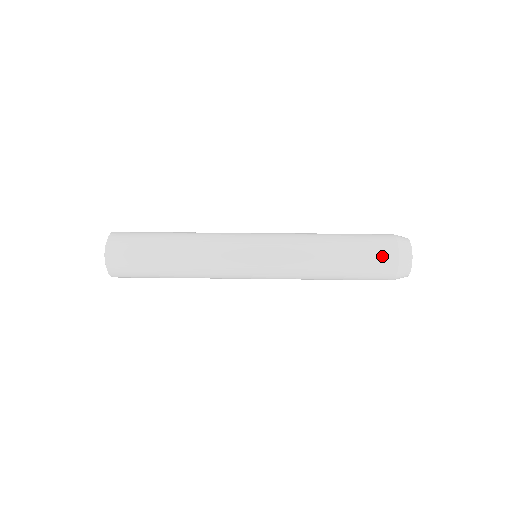
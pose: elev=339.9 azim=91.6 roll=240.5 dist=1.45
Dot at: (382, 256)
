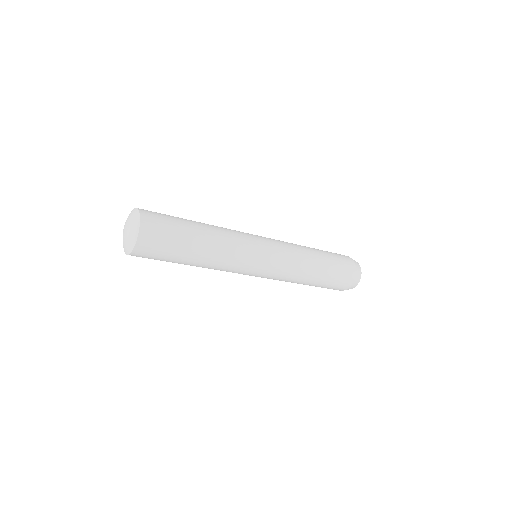
Dot at: (347, 271)
